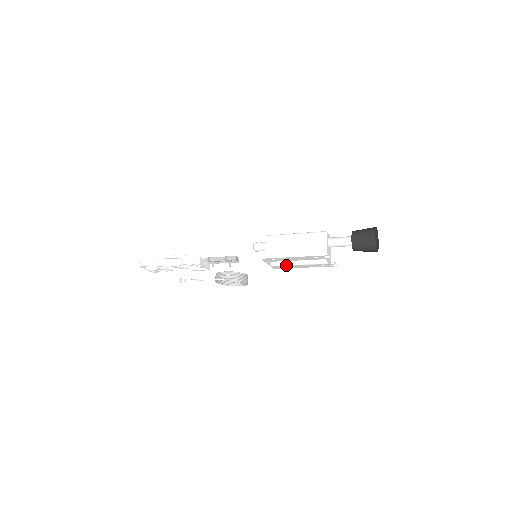
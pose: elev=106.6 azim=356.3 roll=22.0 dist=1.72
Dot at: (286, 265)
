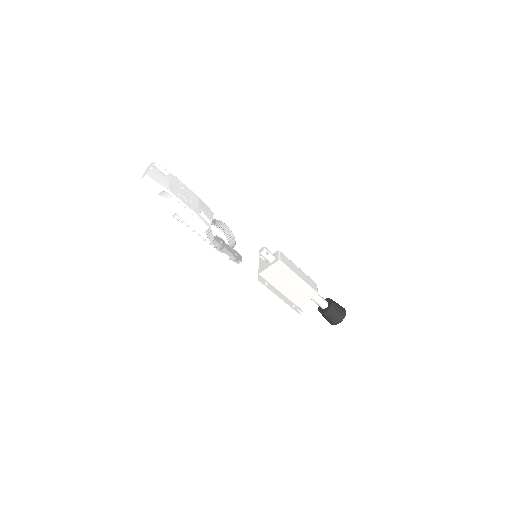
Dot at: occluded
